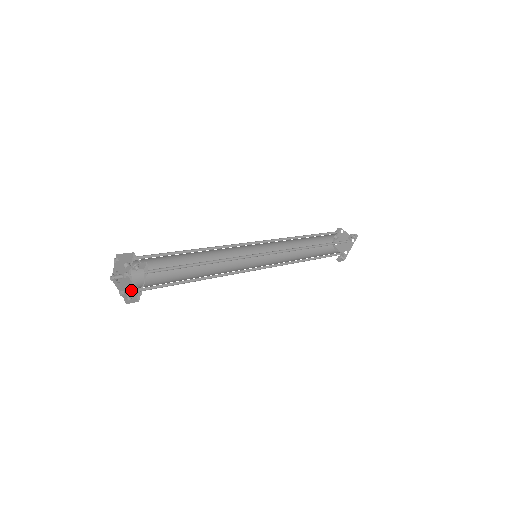
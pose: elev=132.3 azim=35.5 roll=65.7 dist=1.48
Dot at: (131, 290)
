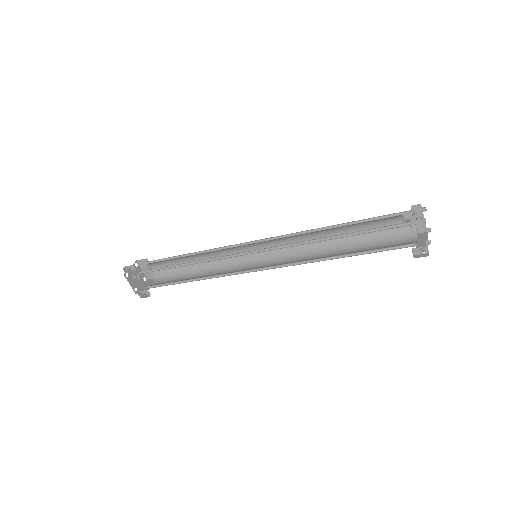
Dot at: occluded
